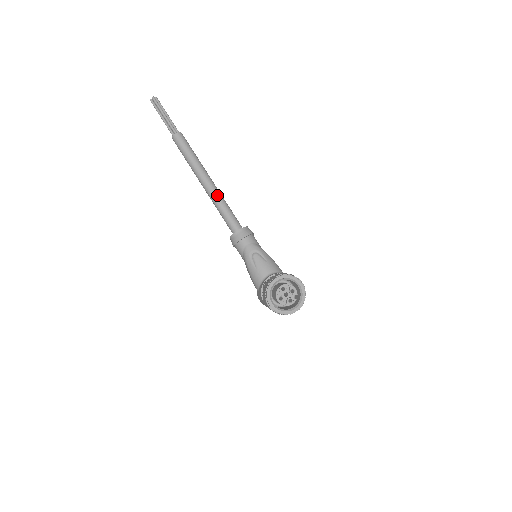
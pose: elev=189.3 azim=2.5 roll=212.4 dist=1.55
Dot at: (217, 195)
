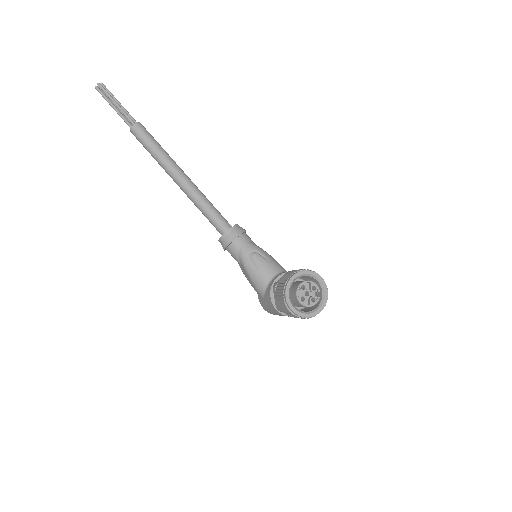
Dot at: (196, 191)
